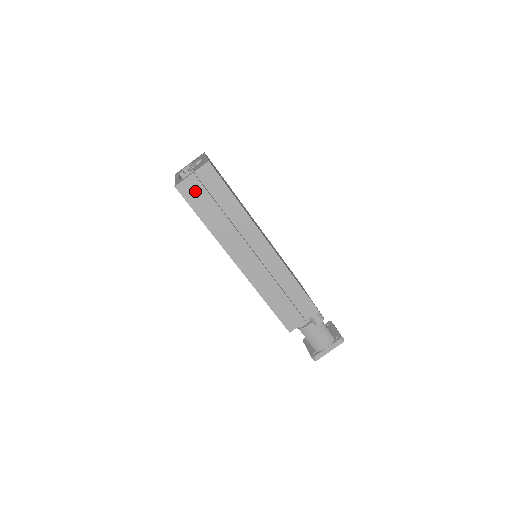
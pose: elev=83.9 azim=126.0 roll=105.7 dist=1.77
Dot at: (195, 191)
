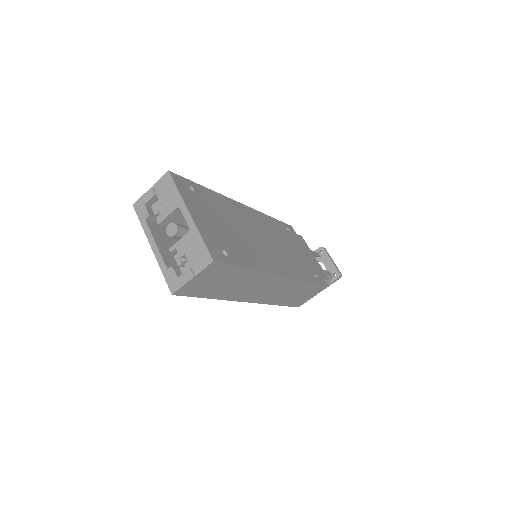
Dot at: (198, 286)
